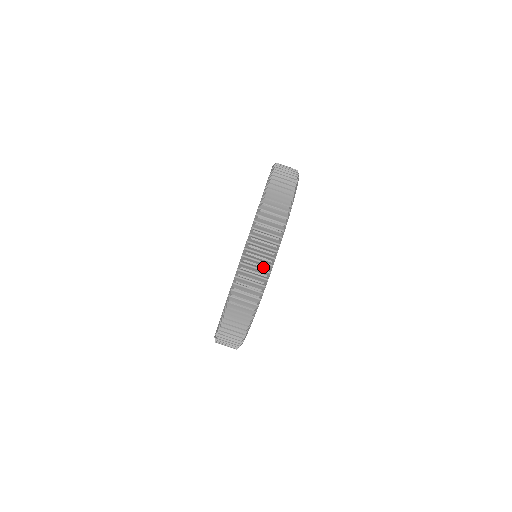
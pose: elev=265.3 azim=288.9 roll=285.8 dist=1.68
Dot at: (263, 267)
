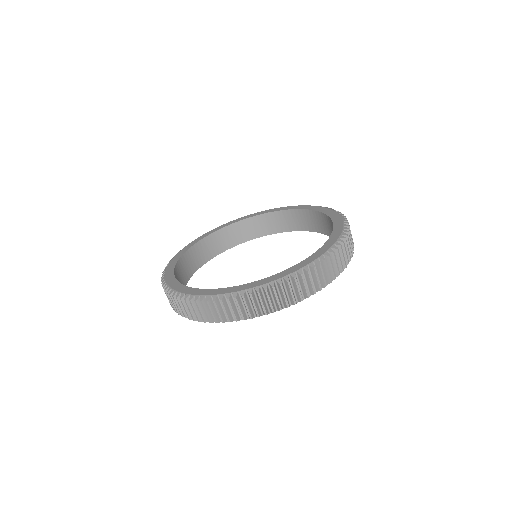
Dot at: (214, 318)
